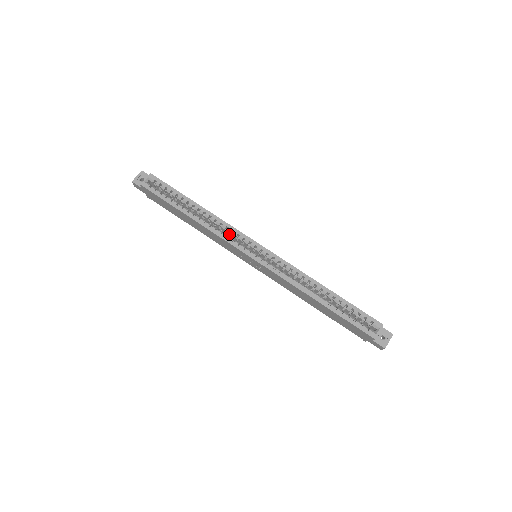
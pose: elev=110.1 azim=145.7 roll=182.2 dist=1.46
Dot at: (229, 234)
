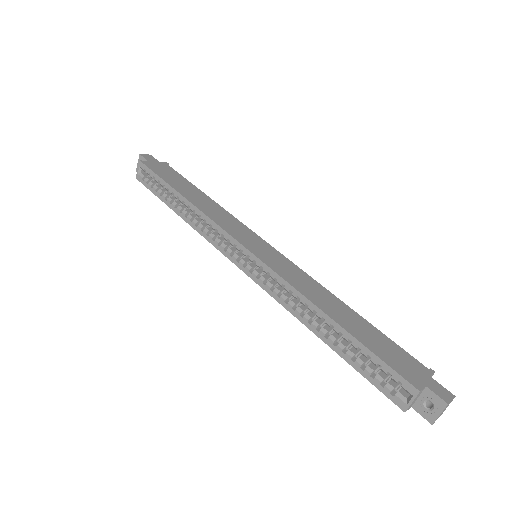
Dot at: occluded
